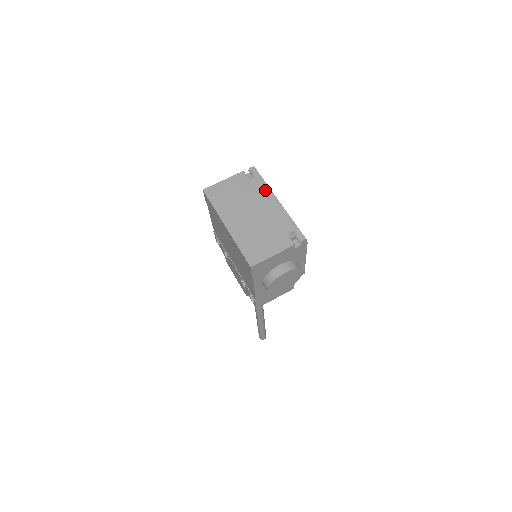
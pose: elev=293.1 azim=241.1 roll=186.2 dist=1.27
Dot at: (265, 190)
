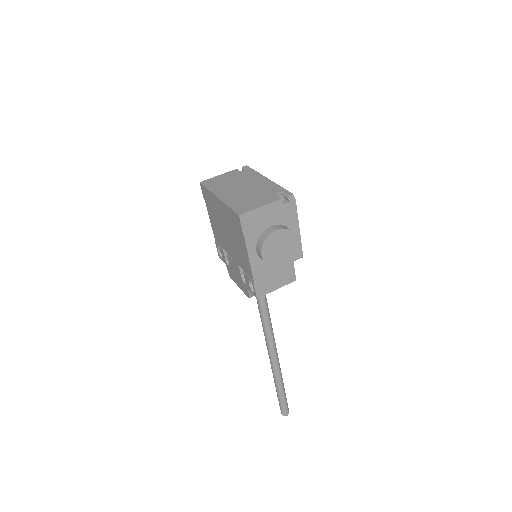
Dot at: (256, 175)
